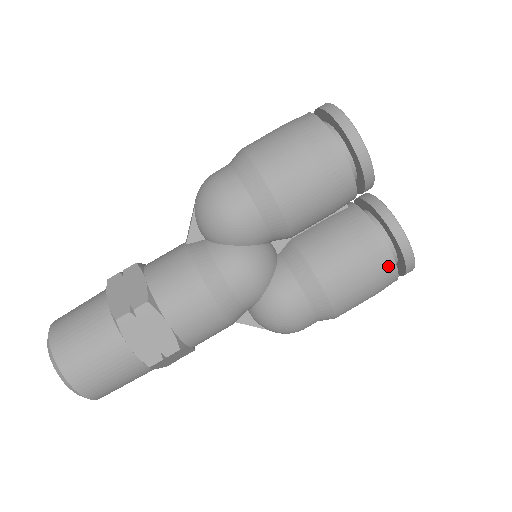
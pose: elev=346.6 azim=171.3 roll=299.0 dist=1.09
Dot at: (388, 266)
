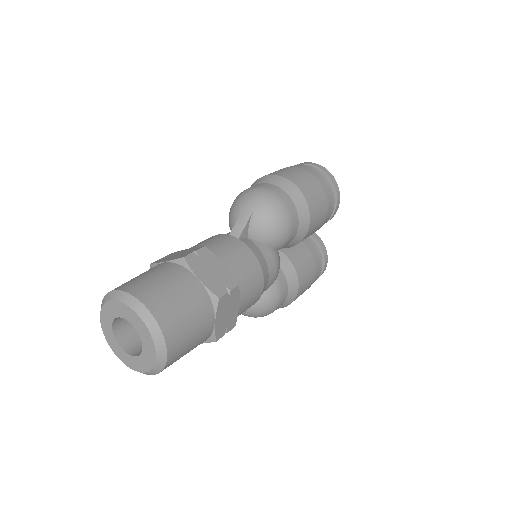
Dot at: (317, 278)
